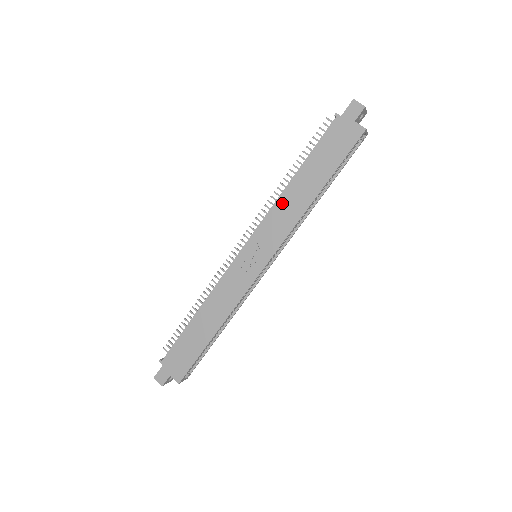
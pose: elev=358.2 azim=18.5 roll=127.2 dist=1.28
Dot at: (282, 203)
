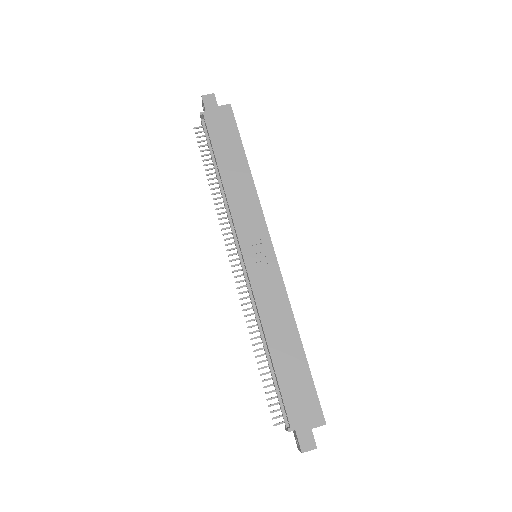
Dot at: (233, 196)
